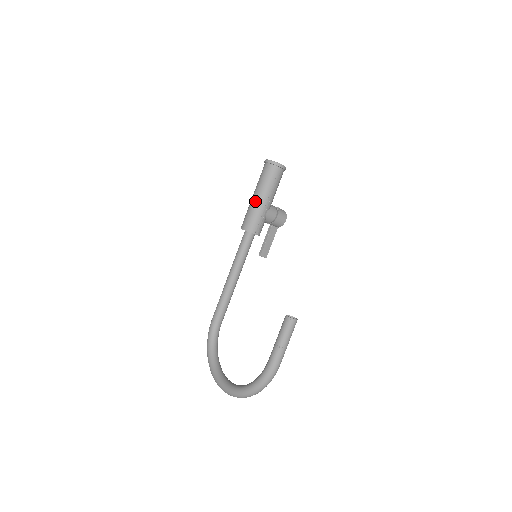
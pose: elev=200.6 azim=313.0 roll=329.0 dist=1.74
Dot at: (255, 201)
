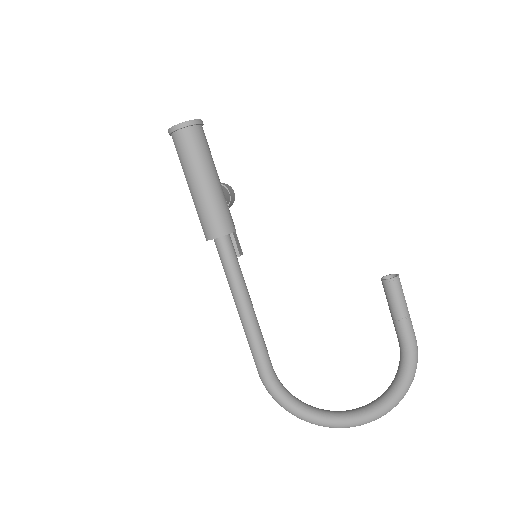
Dot at: (206, 190)
